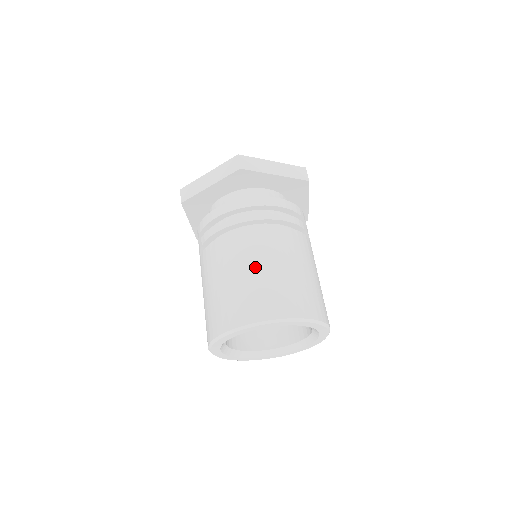
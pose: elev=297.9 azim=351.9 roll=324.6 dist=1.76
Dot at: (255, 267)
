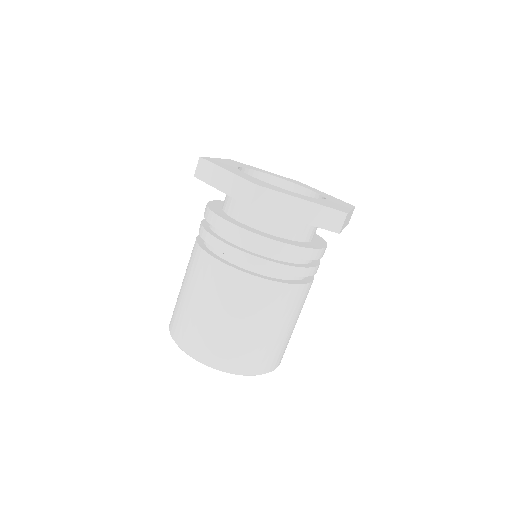
Dot at: (282, 326)
